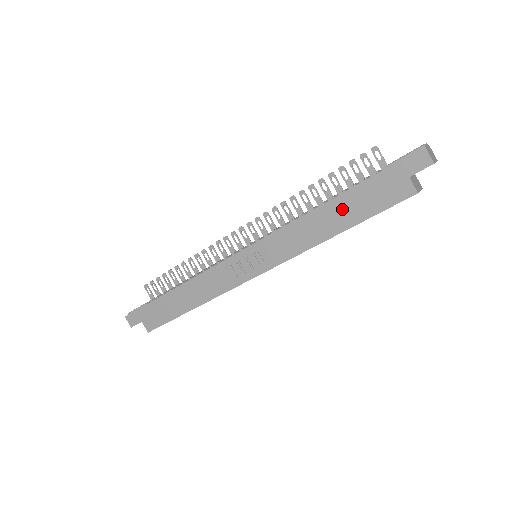
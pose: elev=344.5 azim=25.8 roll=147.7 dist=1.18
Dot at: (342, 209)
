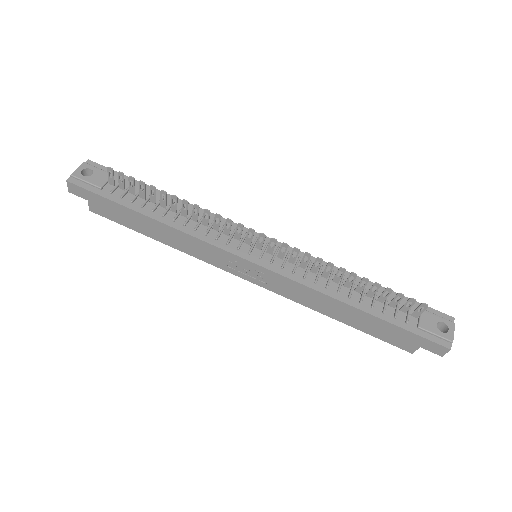
Dot at: (358, 318)
